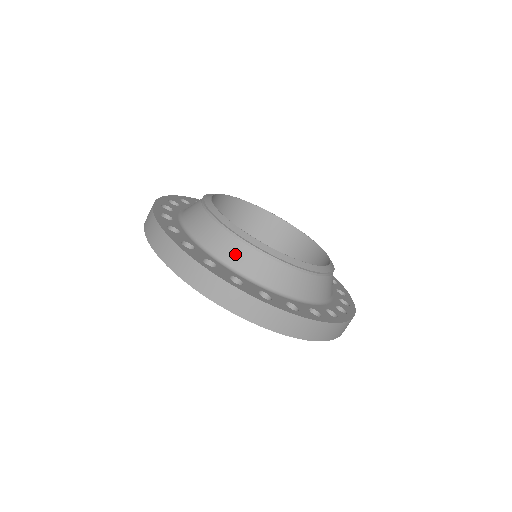
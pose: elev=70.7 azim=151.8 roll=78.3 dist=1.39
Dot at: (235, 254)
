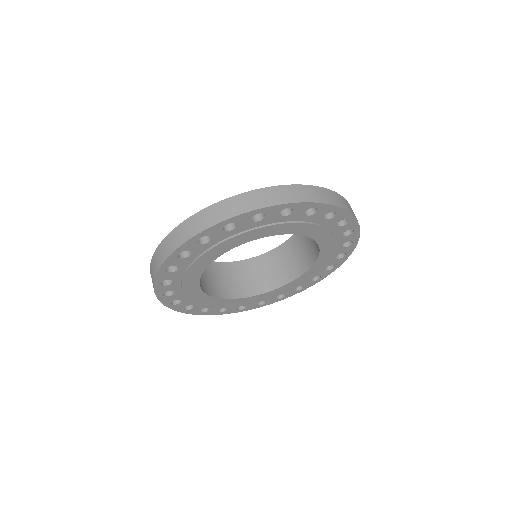
Dot at: occluded
